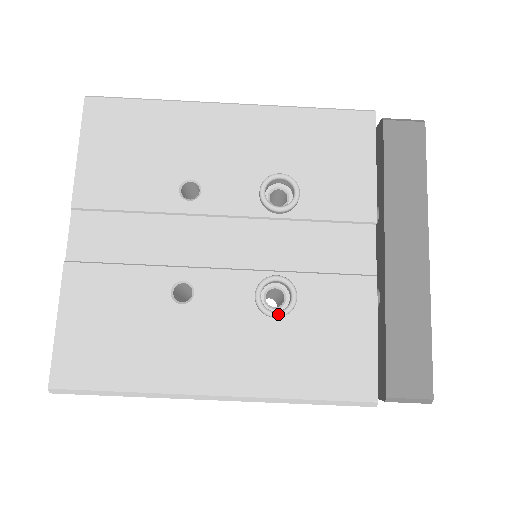
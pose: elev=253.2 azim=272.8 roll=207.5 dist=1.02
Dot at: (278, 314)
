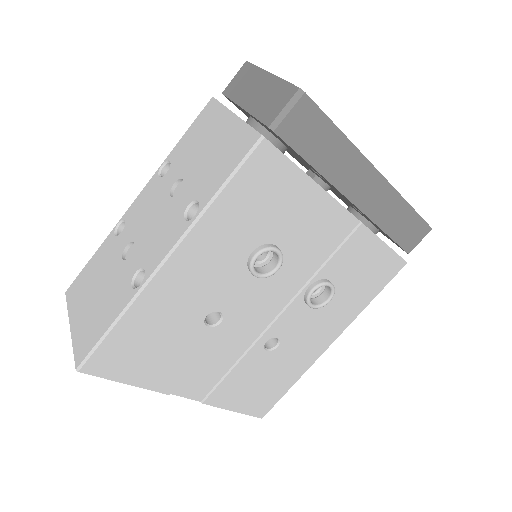
Dot at: occluded
